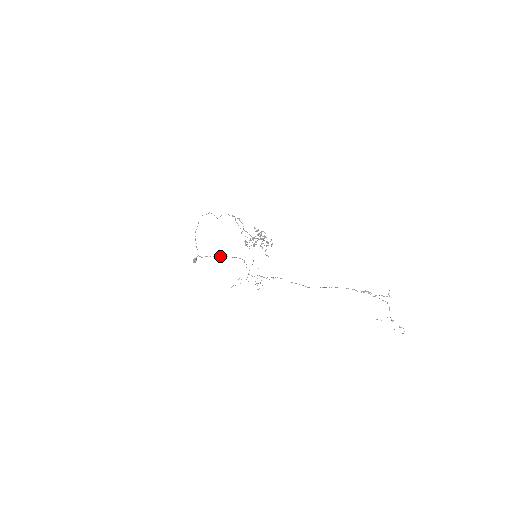
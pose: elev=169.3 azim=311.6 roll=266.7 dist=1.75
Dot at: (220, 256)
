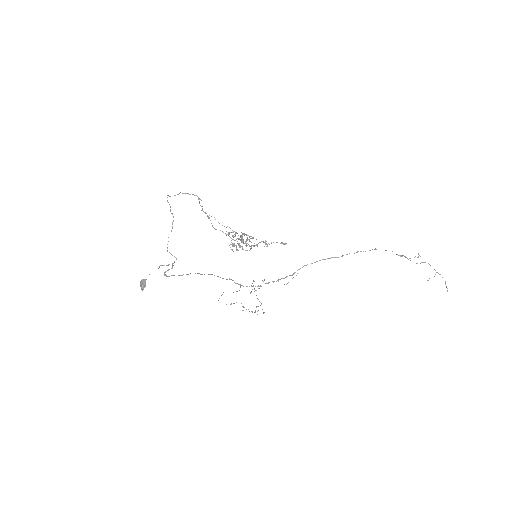
Dot at: occluded
